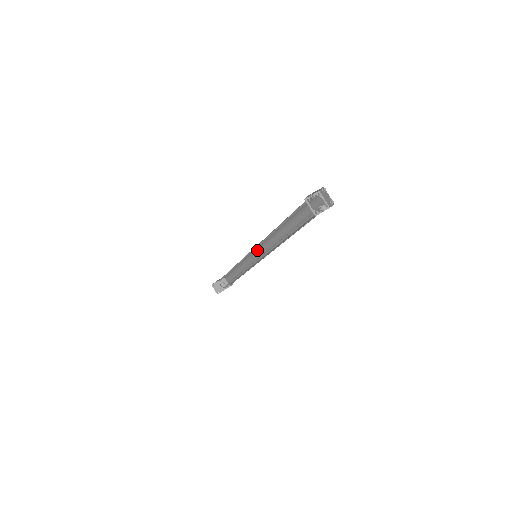
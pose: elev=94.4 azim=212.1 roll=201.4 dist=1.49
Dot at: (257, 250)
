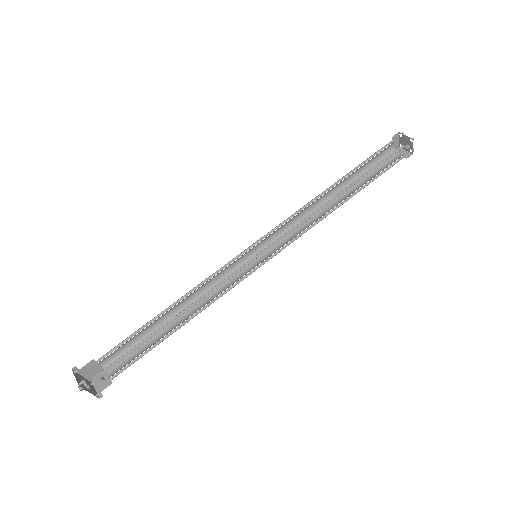
Dot at: (254, 256)
